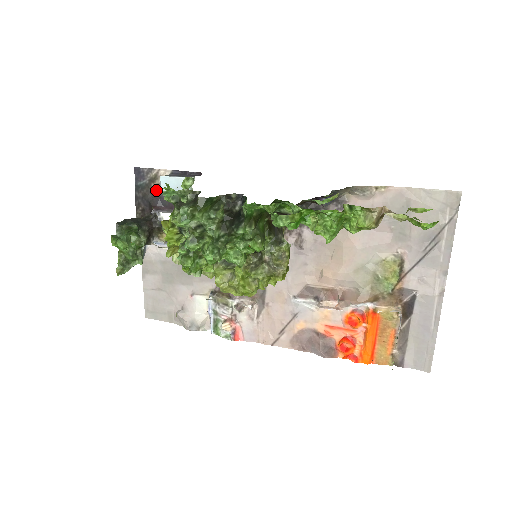
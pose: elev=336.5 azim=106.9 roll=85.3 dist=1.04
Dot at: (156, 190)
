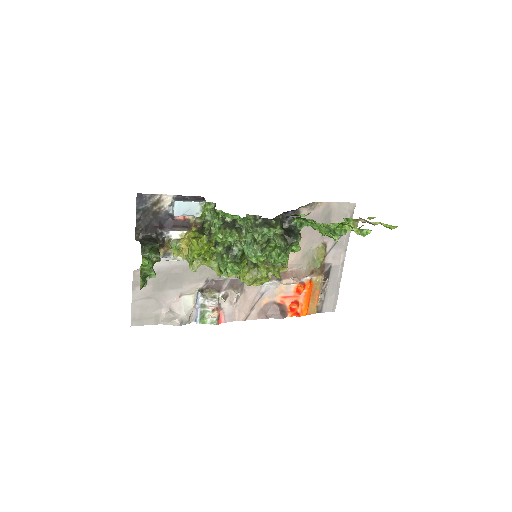
Dot at: (157, 212)
